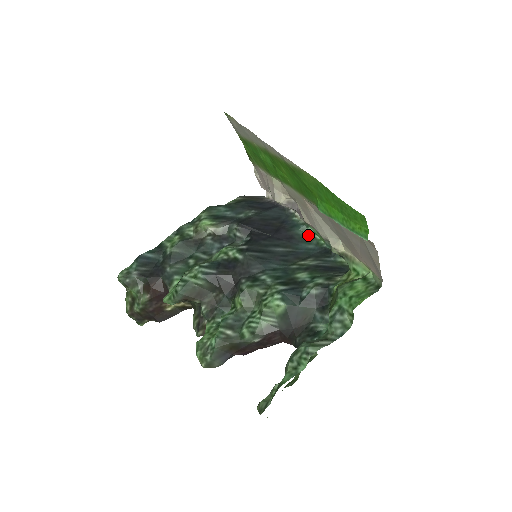
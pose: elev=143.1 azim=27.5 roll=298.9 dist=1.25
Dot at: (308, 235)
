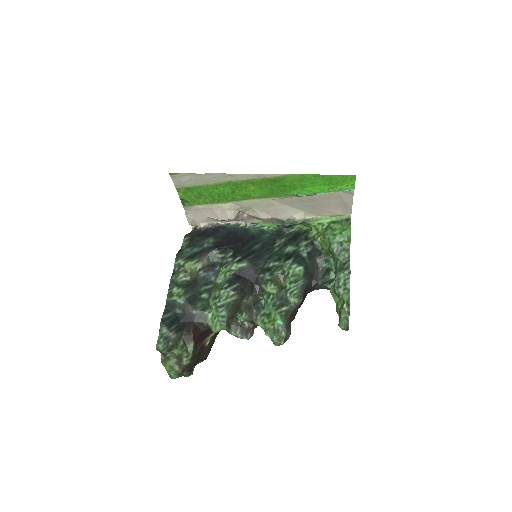
Dot at: (259, 230)
